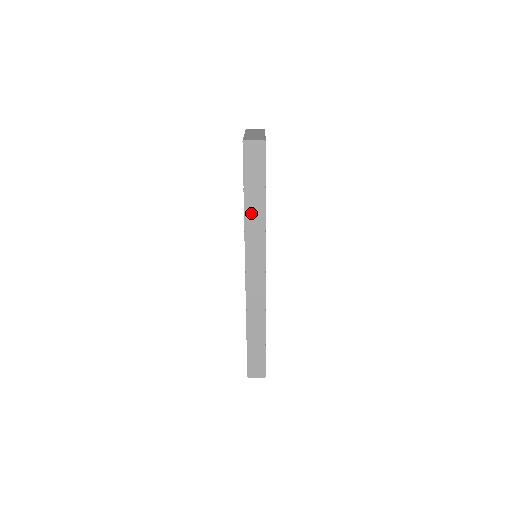
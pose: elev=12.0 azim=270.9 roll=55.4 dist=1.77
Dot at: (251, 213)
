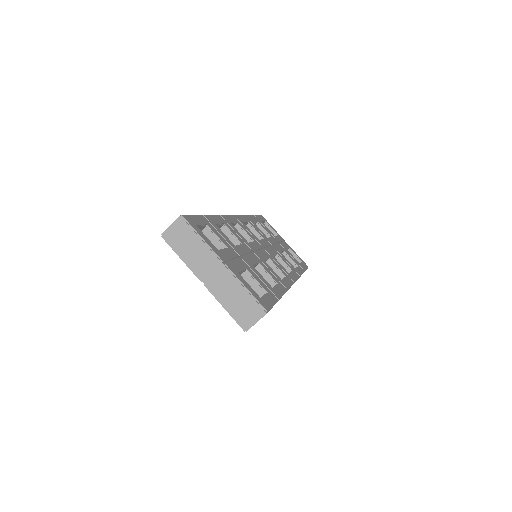
Dot at: occluded
